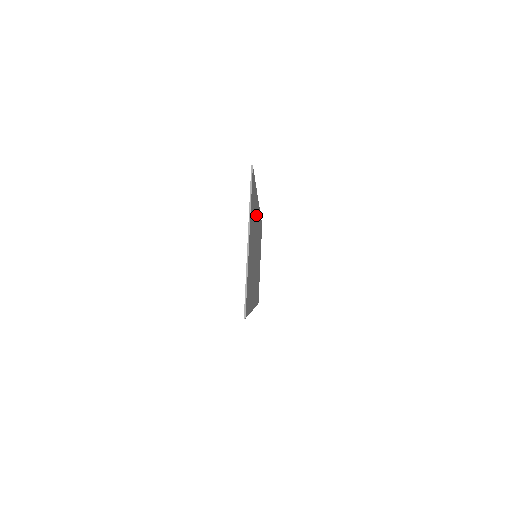
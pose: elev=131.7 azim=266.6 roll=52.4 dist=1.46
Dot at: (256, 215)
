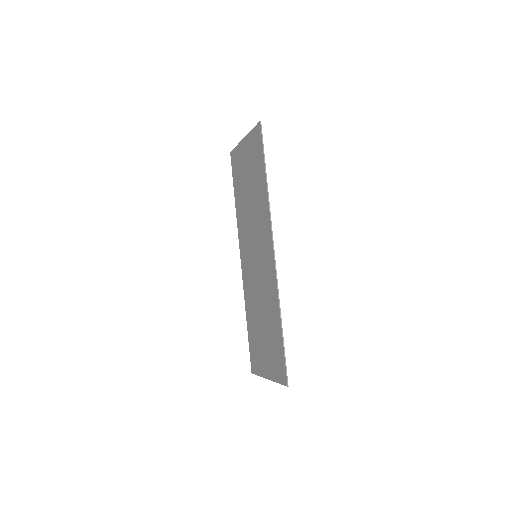
Dot at: (243, 222)
